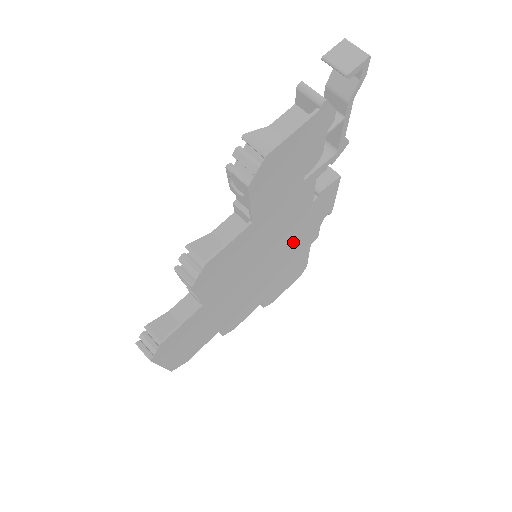
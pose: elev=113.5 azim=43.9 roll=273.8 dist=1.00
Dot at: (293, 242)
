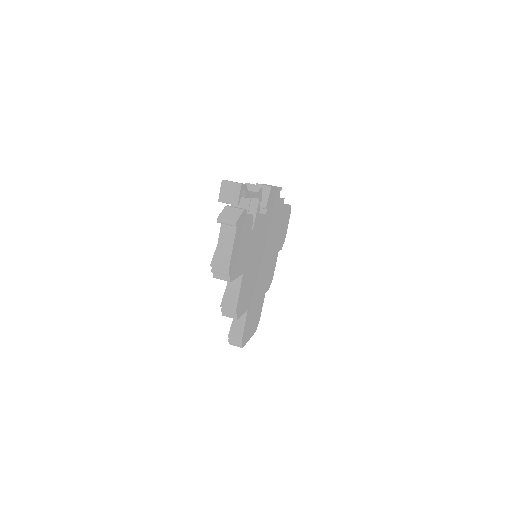
Dot at: (271, 228)
